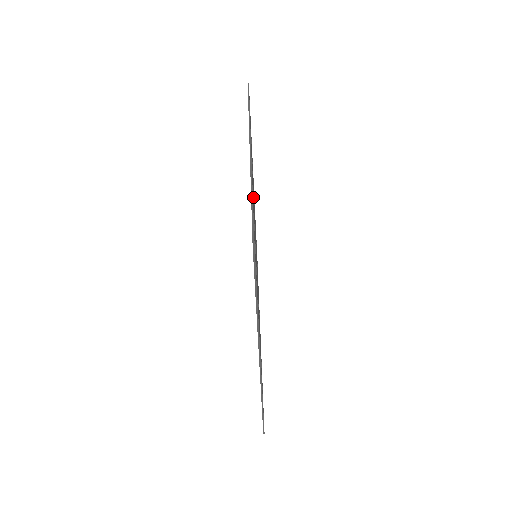
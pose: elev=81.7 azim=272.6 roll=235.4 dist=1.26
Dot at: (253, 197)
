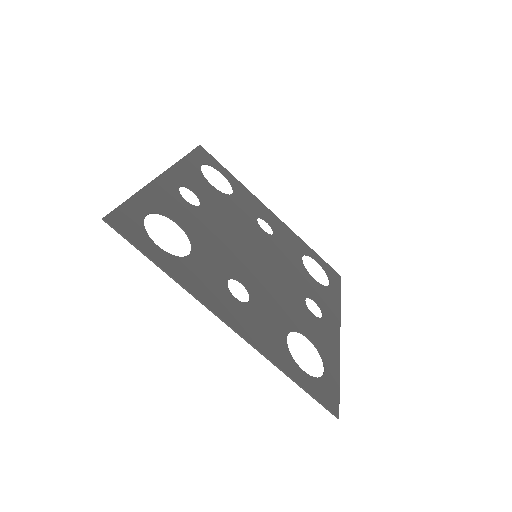
Dot at: (183, 205)
